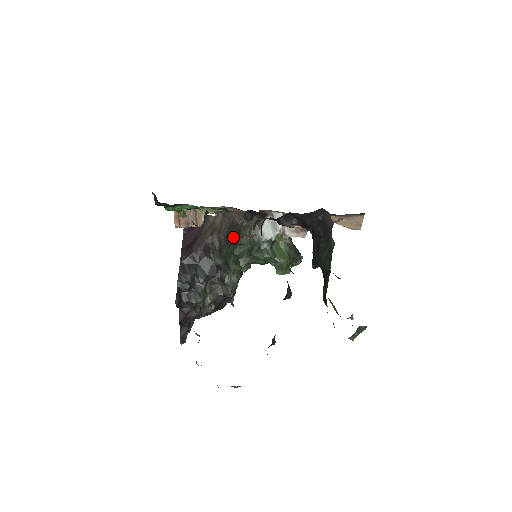
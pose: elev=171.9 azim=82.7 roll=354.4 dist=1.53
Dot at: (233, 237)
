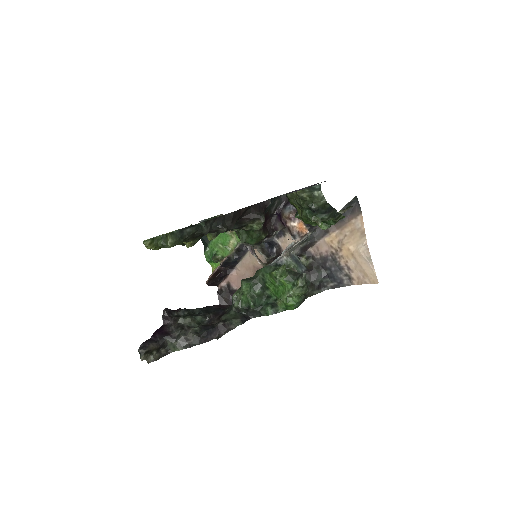
Dot at: occluded
